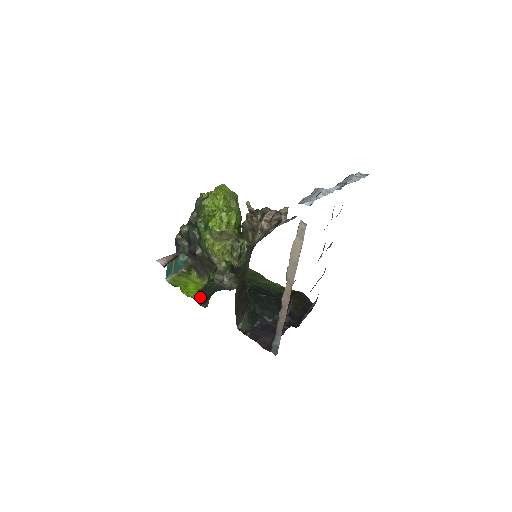
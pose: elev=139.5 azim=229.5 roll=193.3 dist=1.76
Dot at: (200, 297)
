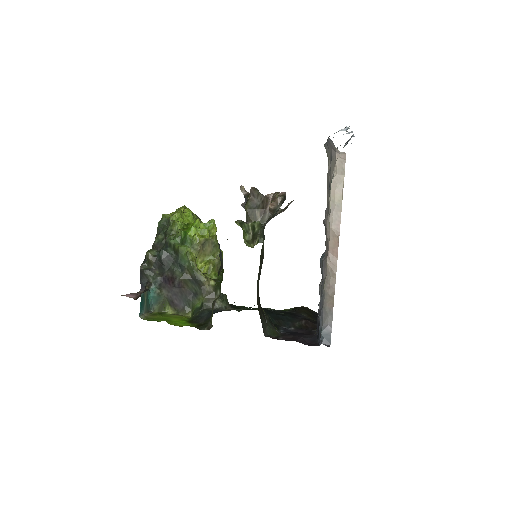
Dot at: (195, 324)
